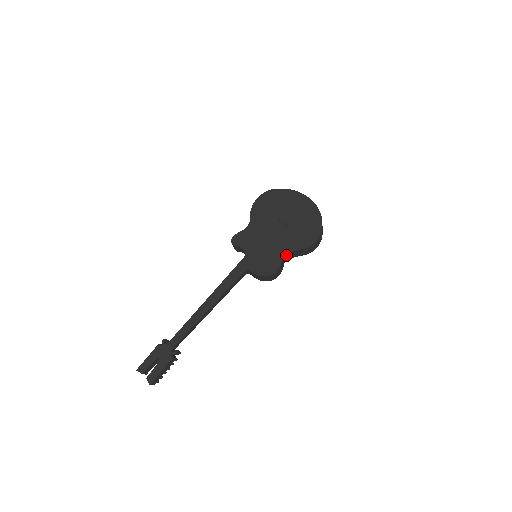
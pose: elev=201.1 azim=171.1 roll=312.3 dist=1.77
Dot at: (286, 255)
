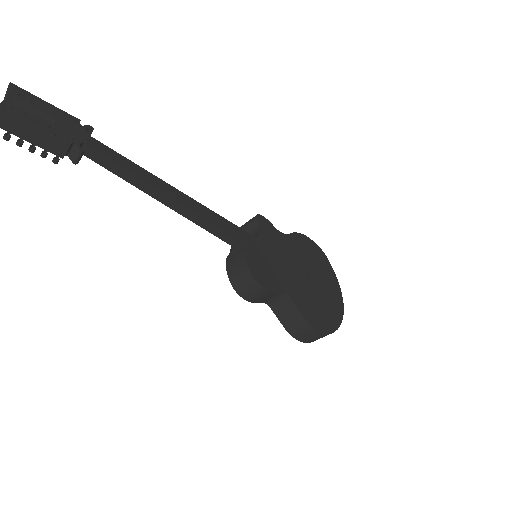
Dot at: (281, 297)
